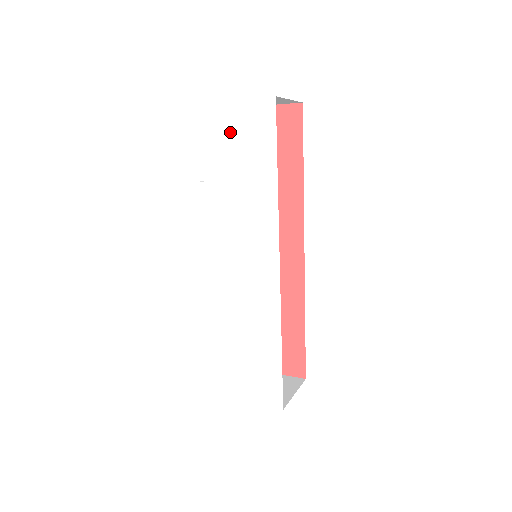
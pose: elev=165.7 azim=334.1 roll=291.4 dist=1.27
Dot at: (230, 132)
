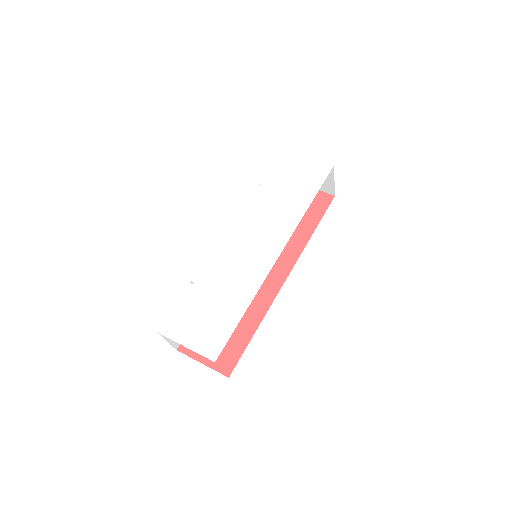
Dot at: (294, 170)
